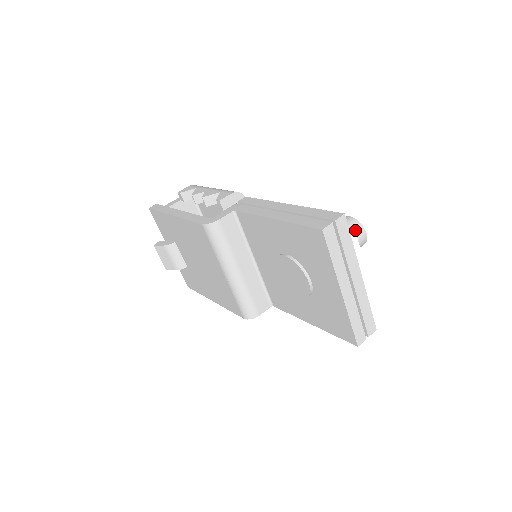
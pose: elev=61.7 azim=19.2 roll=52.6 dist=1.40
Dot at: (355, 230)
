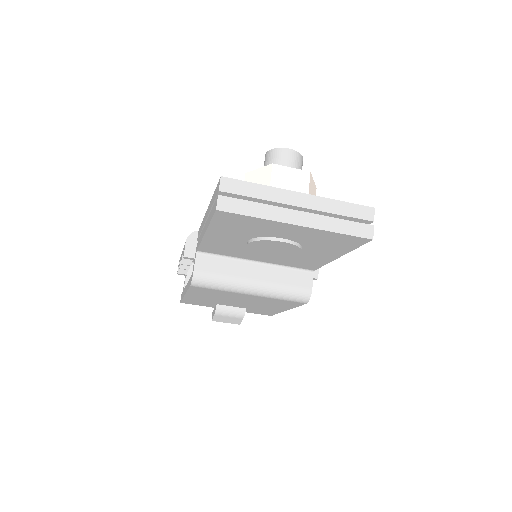
Dot at: (277, 159)
